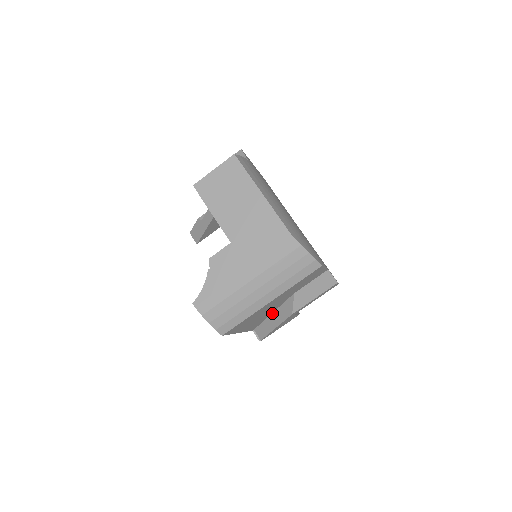
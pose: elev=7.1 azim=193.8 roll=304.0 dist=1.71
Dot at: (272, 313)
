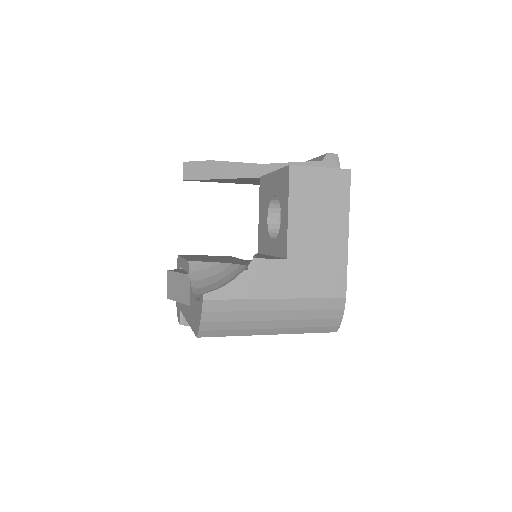
Dot at: occluded
